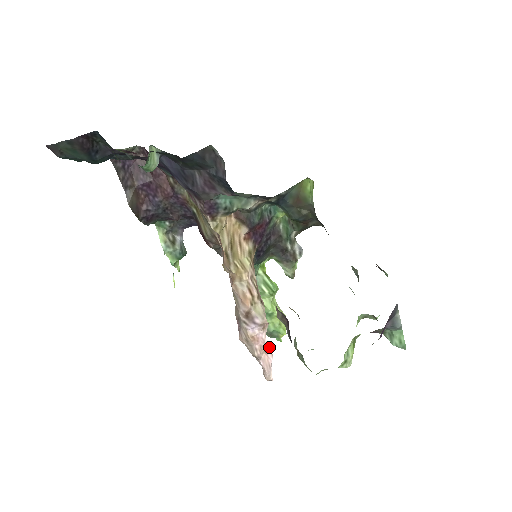
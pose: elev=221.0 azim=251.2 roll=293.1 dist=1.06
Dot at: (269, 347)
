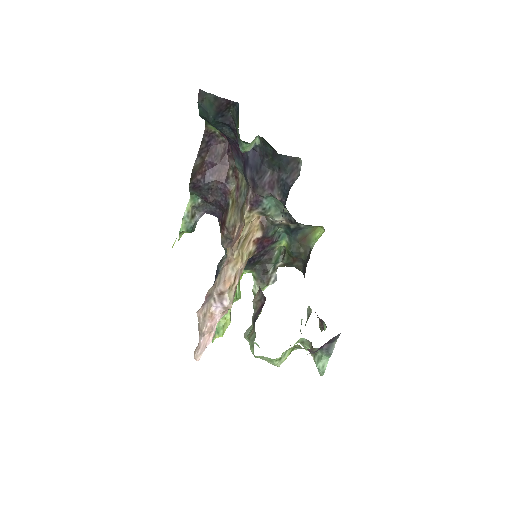
Dot at: occluded
